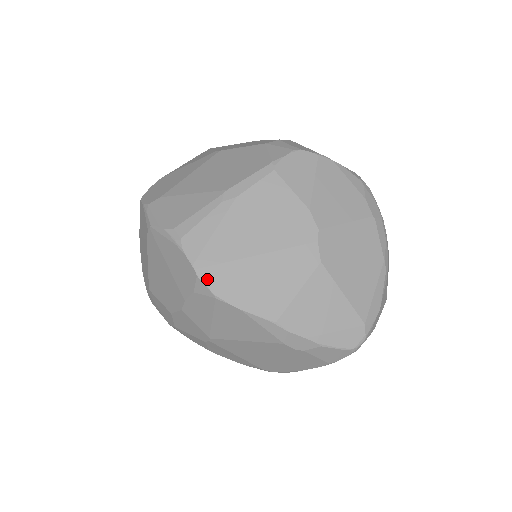
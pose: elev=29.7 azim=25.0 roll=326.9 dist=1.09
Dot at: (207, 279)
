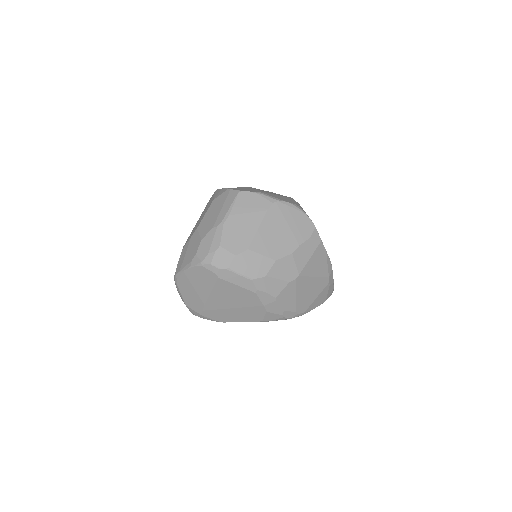
Dot at: (317, 231)
